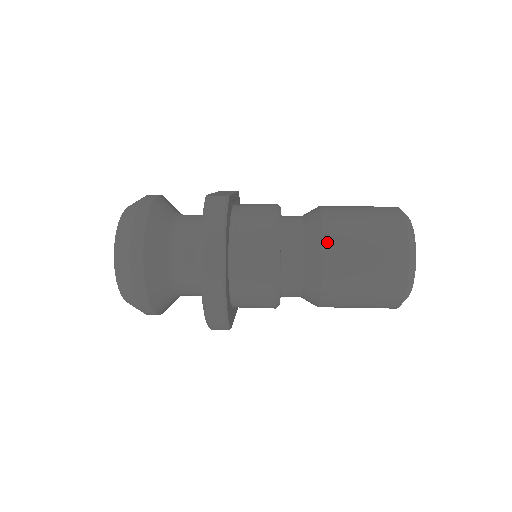
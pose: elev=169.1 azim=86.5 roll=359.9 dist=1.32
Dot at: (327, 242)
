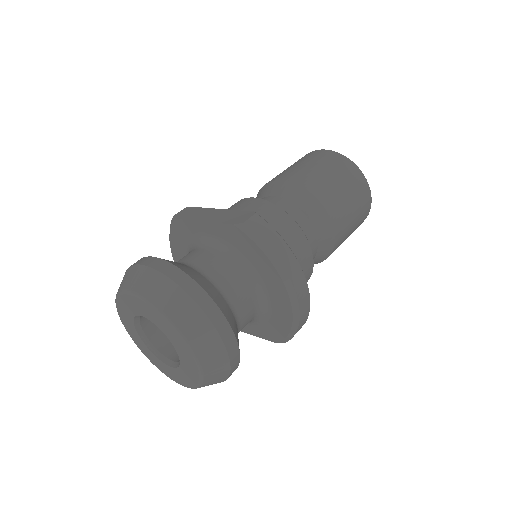
Dot at: (327, 205)
